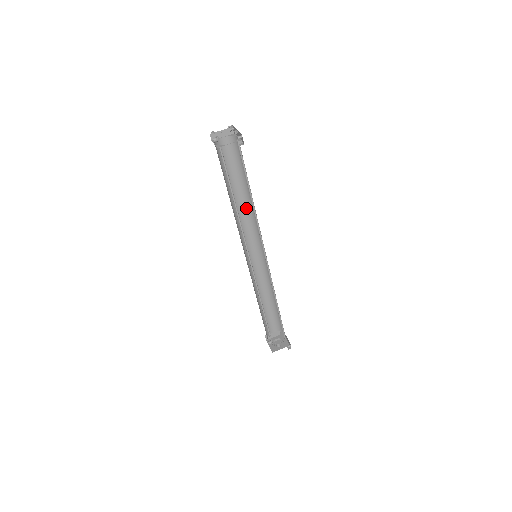
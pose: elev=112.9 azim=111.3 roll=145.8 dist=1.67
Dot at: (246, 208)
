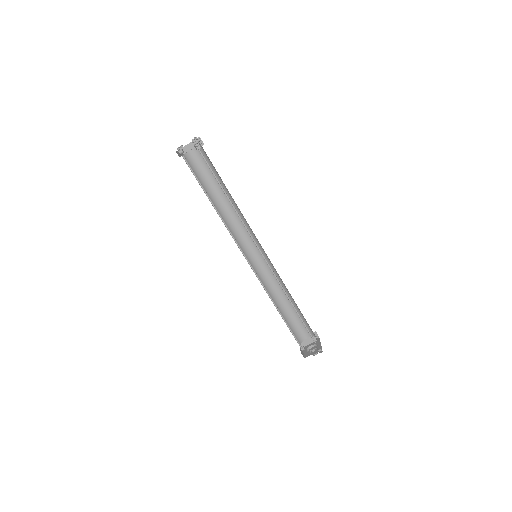
Dot at: occluded
